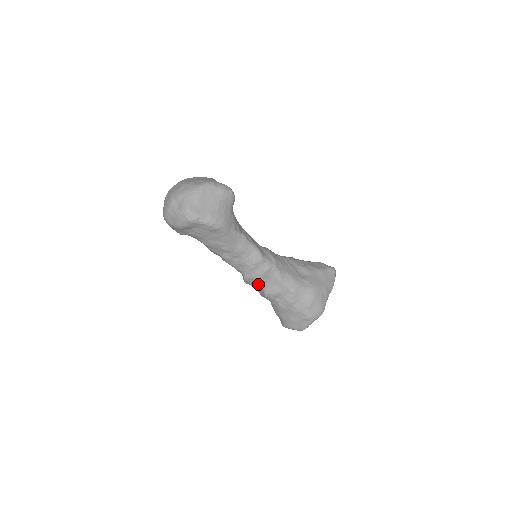
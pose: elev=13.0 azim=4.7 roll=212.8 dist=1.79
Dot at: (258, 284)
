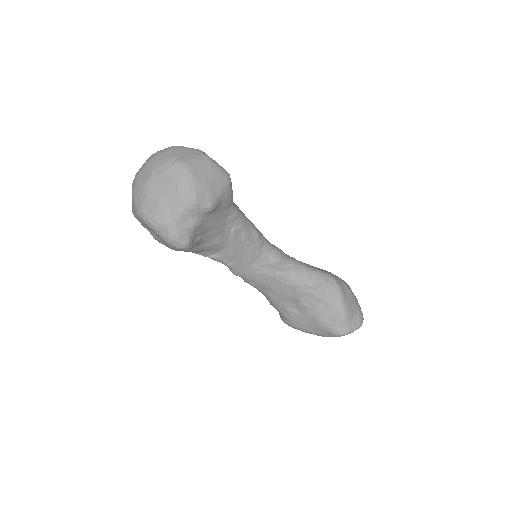
Dot at: occluded
